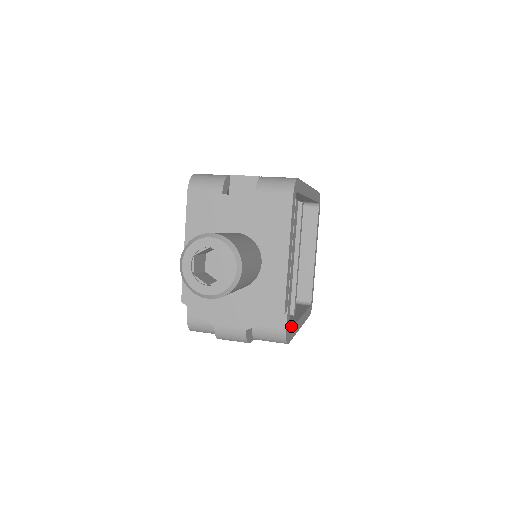
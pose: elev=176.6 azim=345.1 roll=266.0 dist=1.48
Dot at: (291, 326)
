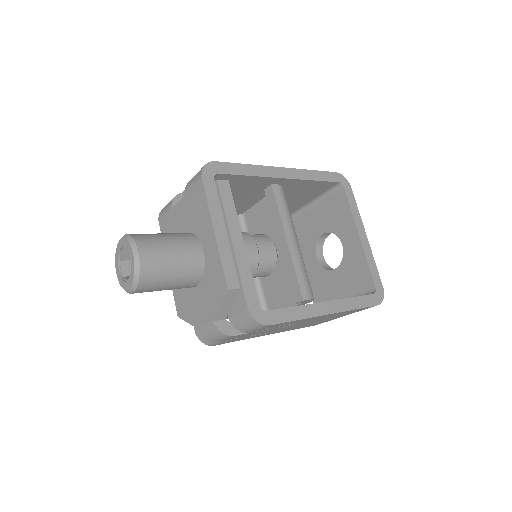
Dot at: (281, 308)
